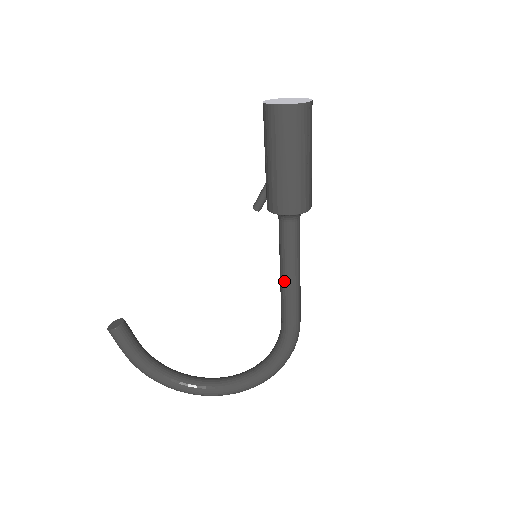
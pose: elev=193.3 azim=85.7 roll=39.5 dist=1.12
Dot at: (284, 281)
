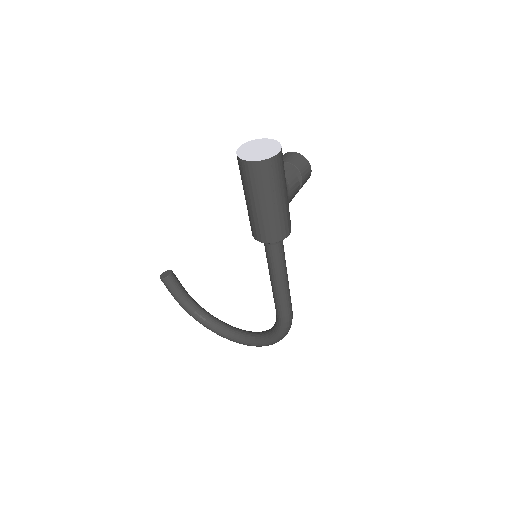
Dot at: (271, 284)
